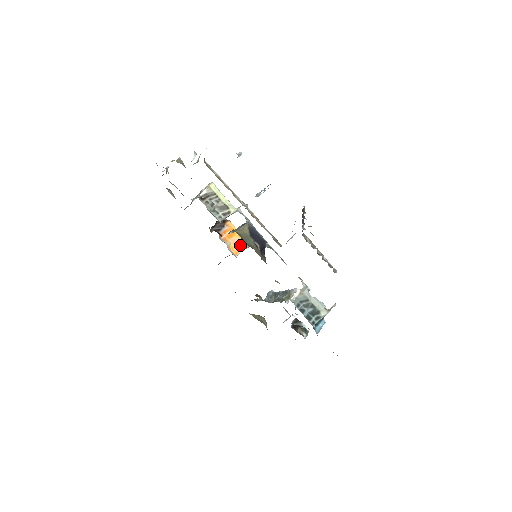
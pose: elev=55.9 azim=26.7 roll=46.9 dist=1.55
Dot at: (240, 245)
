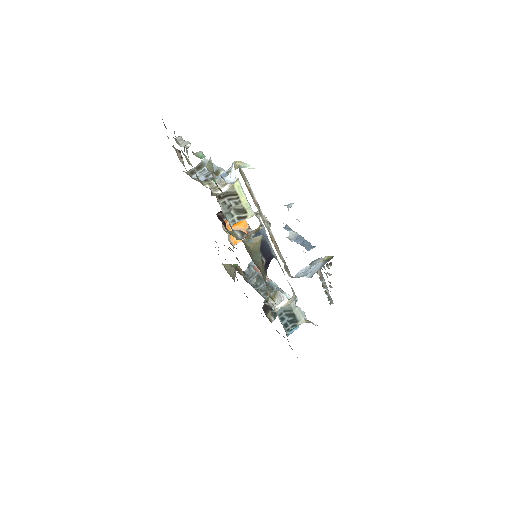
Dot at: occluded
